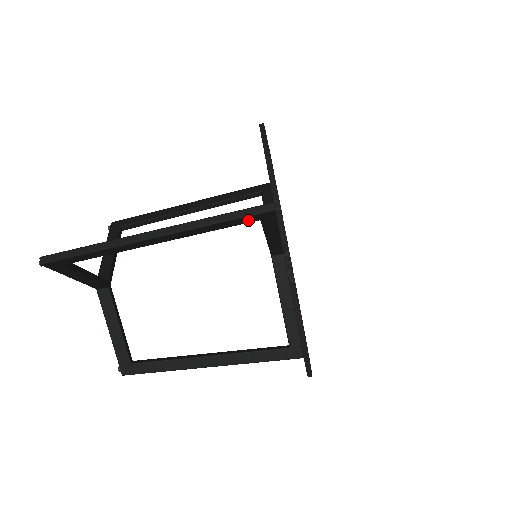
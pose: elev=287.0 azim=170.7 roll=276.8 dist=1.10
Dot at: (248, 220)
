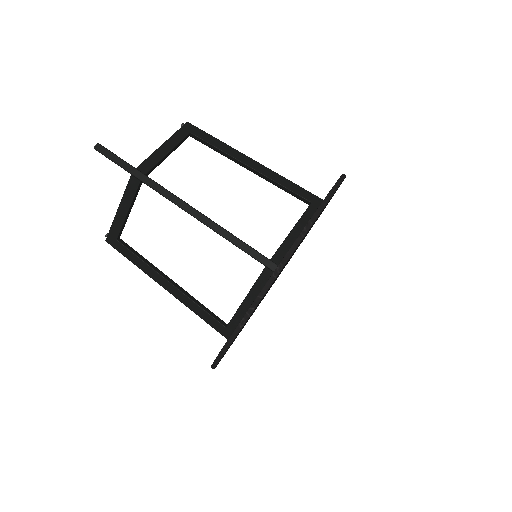
Dot at: occluded
